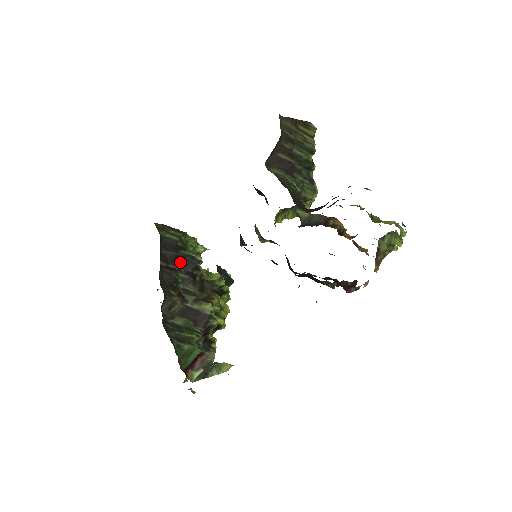
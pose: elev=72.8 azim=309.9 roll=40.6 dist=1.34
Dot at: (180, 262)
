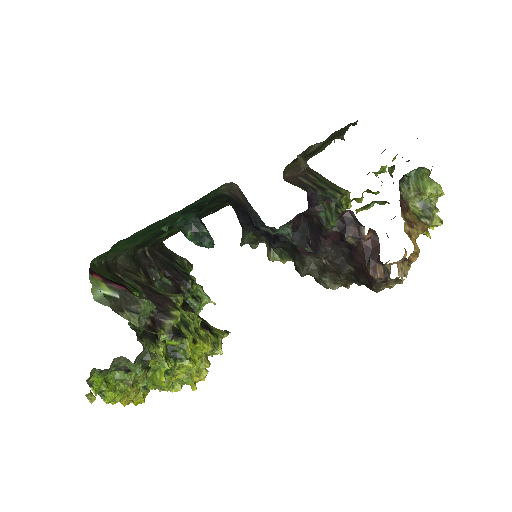
Dot at: (170, 269)
